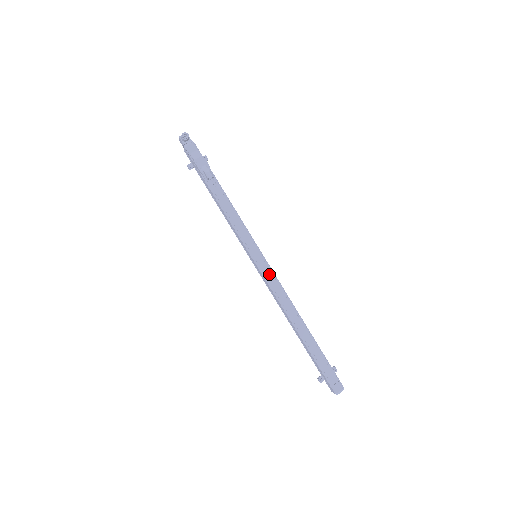
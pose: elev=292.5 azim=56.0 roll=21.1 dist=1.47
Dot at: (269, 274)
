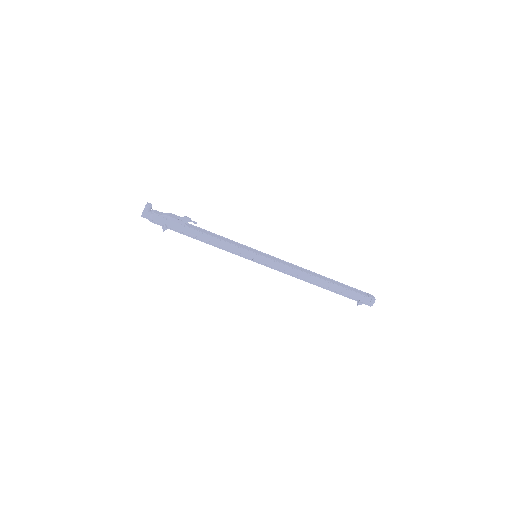
Dot at: (274, 259)
